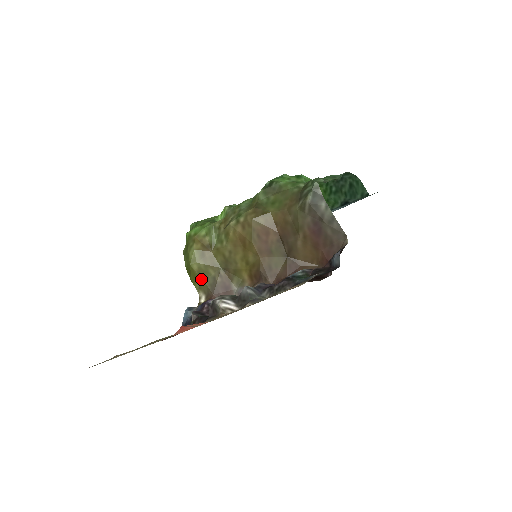
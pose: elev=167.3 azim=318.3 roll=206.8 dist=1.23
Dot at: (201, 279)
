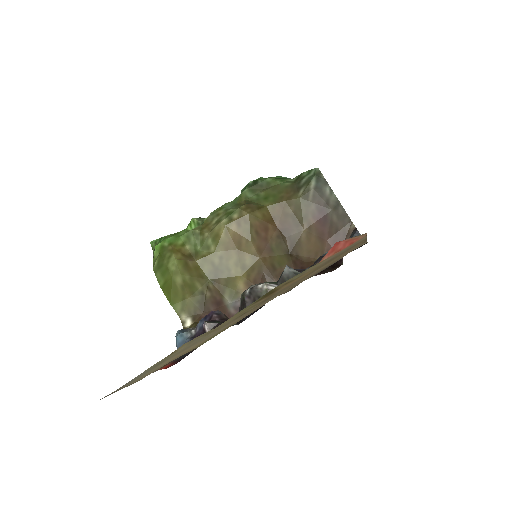
Dot at: (185, 296)
